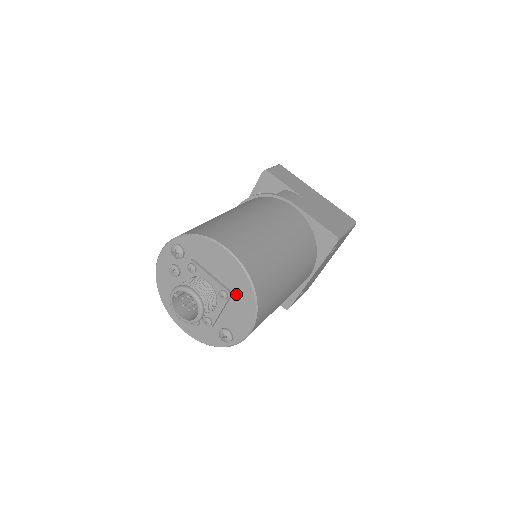
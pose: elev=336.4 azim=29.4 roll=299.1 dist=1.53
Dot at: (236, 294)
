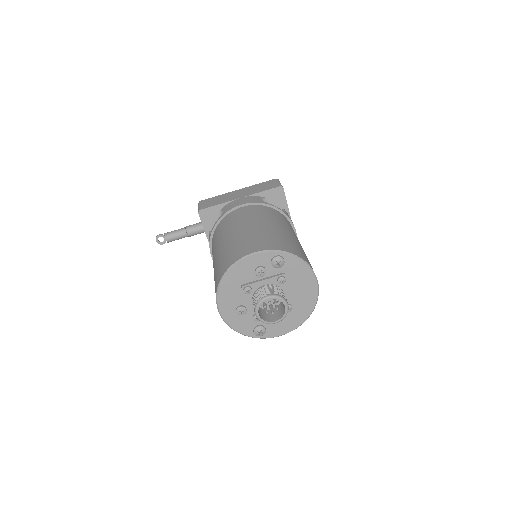
Dot at: (296, 310)
